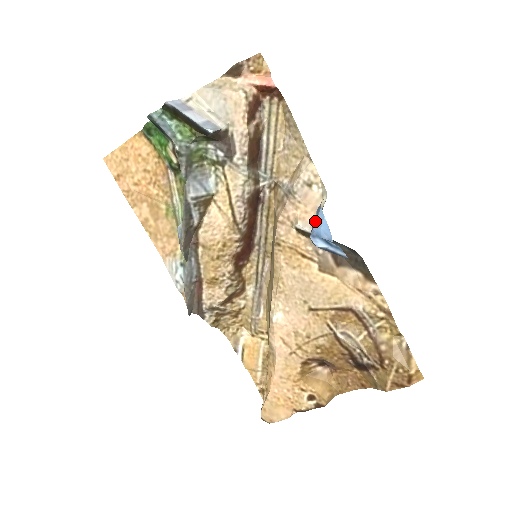
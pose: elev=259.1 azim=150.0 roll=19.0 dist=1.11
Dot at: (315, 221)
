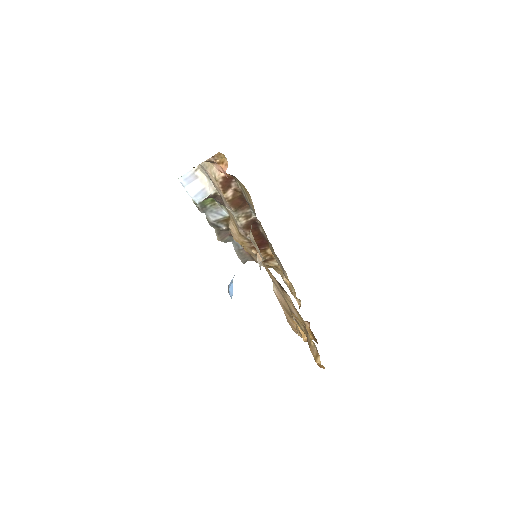
Dot at: (231, 281)
